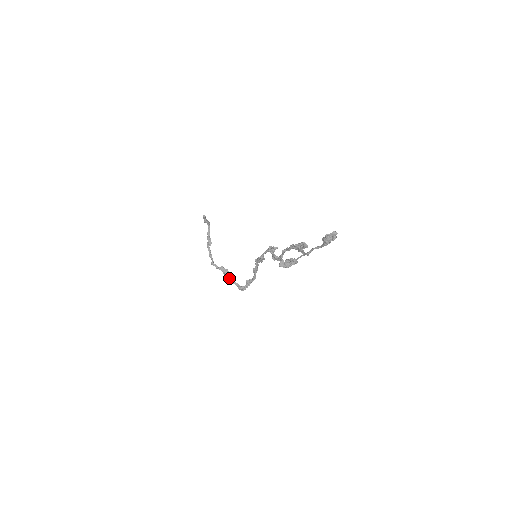
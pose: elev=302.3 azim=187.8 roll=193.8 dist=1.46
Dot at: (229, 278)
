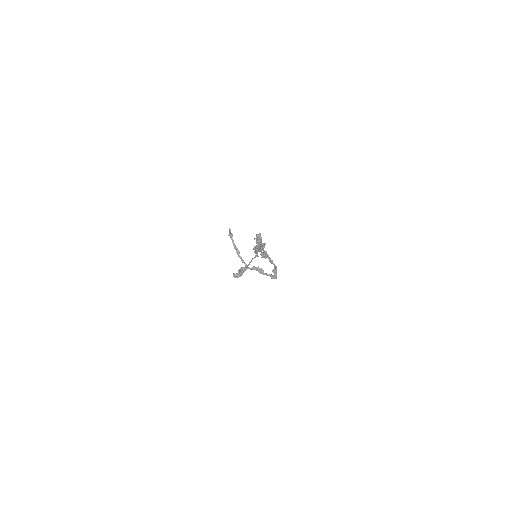
Dot at: (263, 273)
